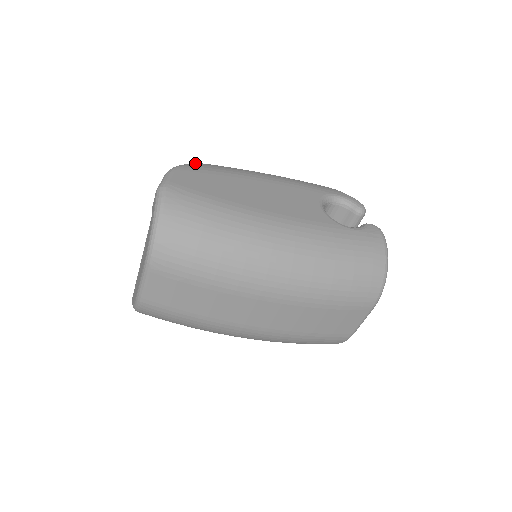
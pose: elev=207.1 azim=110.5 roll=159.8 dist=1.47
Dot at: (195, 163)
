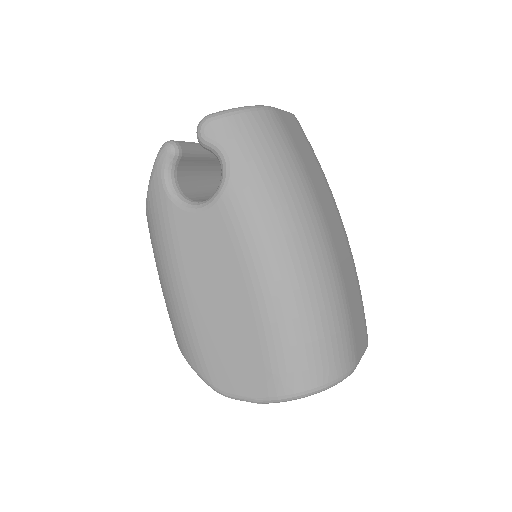
Dot at: occluded
